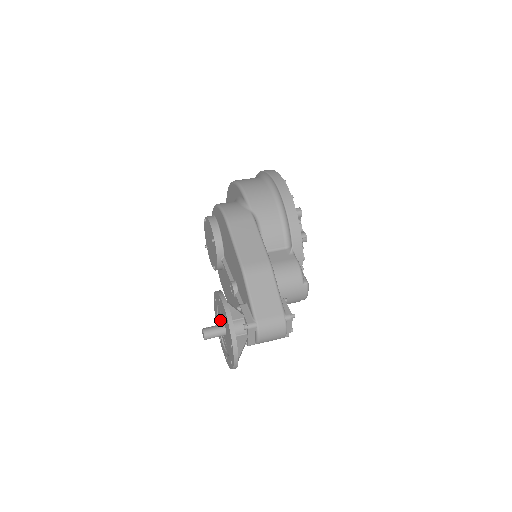
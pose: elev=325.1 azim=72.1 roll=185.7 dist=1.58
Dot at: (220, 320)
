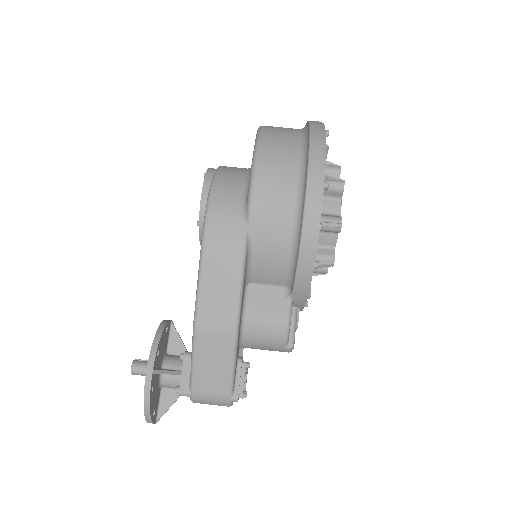
Dot at: occluded
